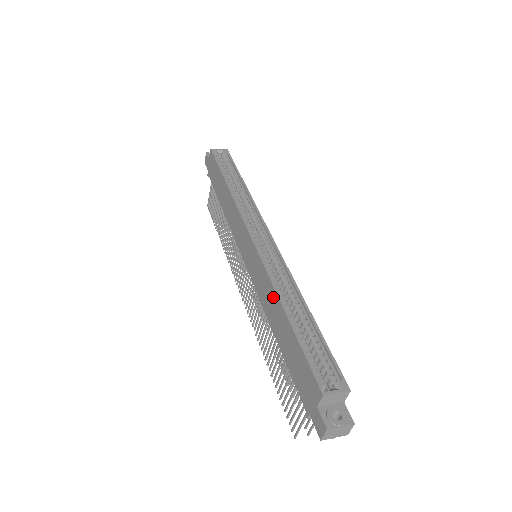
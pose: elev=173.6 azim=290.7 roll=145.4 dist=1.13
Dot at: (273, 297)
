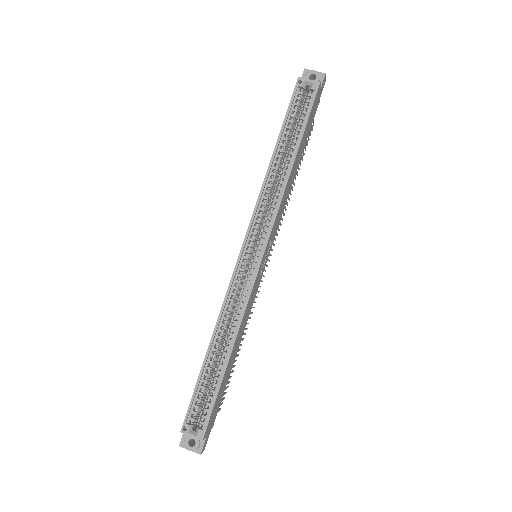
Dot at: (217, 325)
